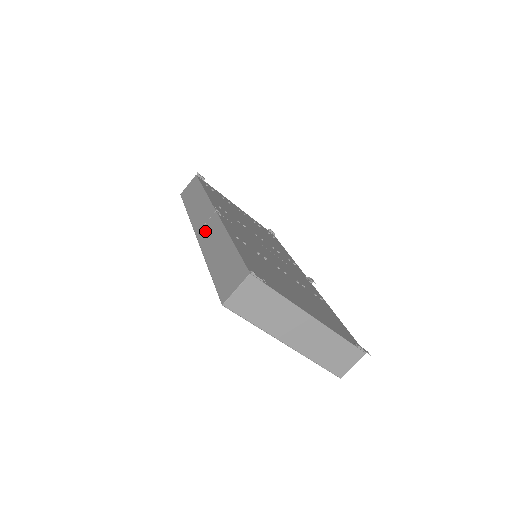
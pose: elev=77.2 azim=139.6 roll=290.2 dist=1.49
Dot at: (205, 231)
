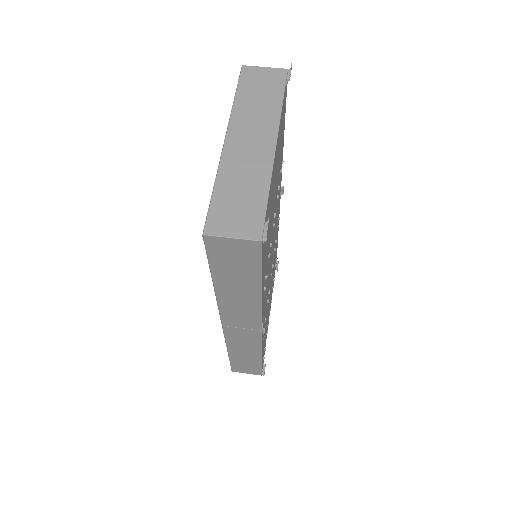
Dot at: occluded
